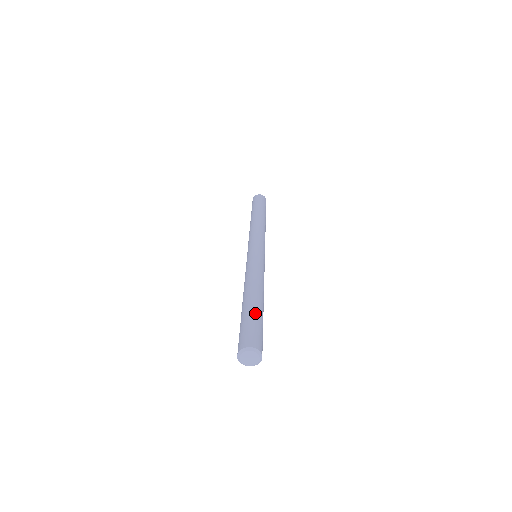
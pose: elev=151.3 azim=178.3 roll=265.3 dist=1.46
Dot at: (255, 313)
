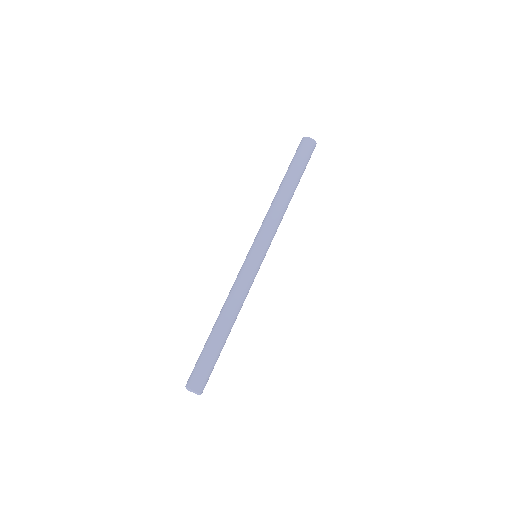
Dot at: (205, 349)
